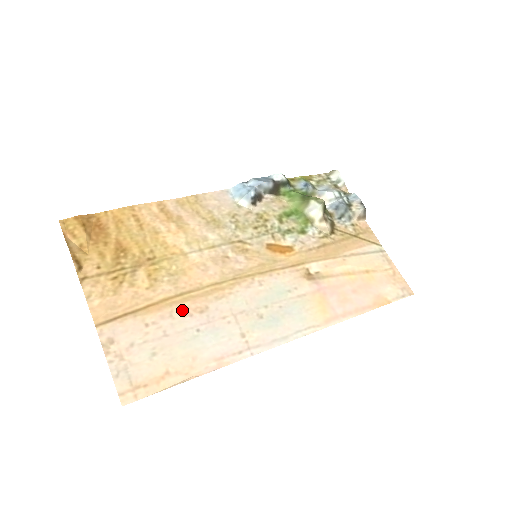
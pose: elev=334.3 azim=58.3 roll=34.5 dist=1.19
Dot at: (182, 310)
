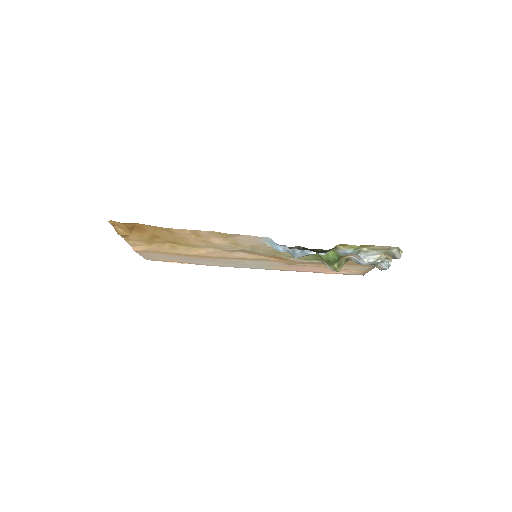
Dot at: (188, 257)
